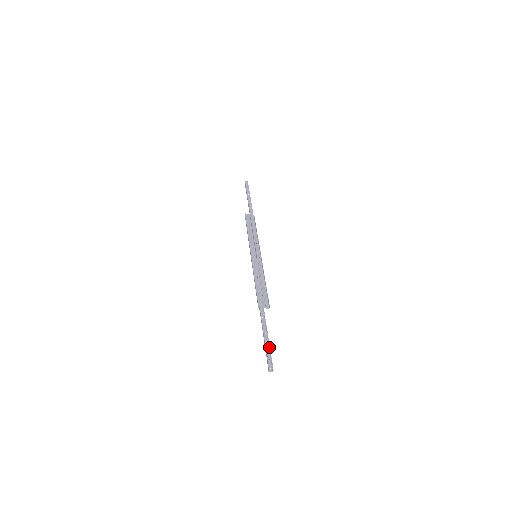
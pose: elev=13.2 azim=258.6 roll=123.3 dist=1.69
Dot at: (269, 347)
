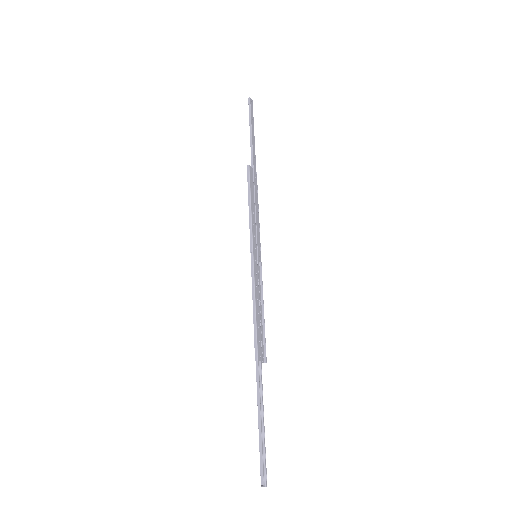
Dot at: occluded
